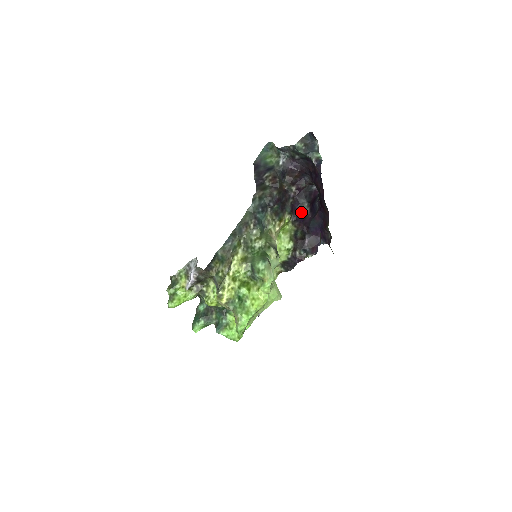
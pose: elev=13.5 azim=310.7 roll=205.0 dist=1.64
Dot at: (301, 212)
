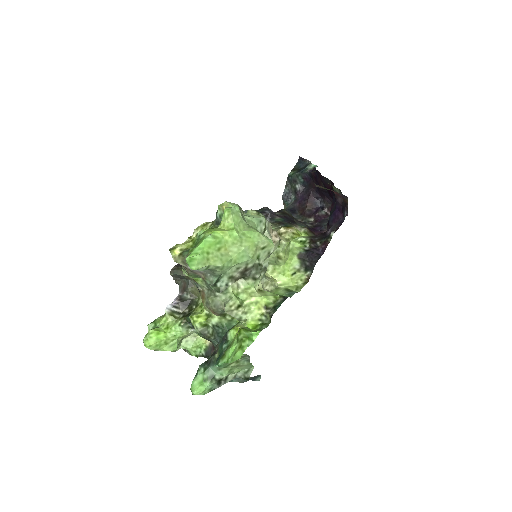
Dot at: occluded
